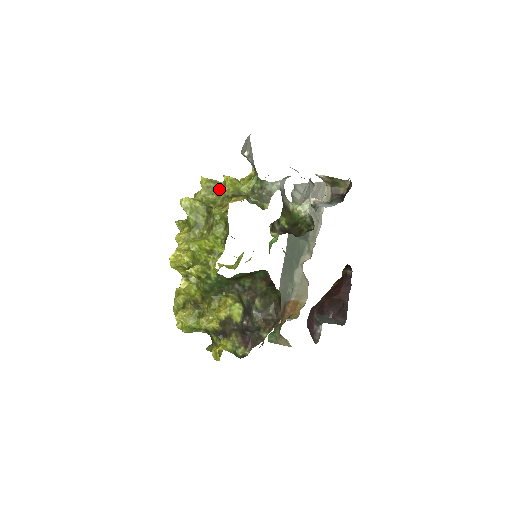
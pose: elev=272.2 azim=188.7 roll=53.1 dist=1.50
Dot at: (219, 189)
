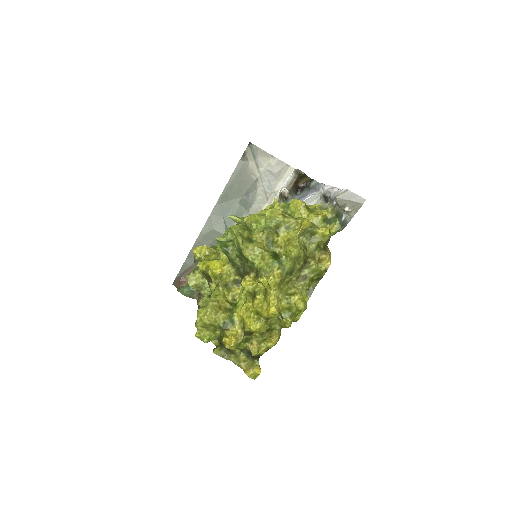
Dot at: (313, 234)
